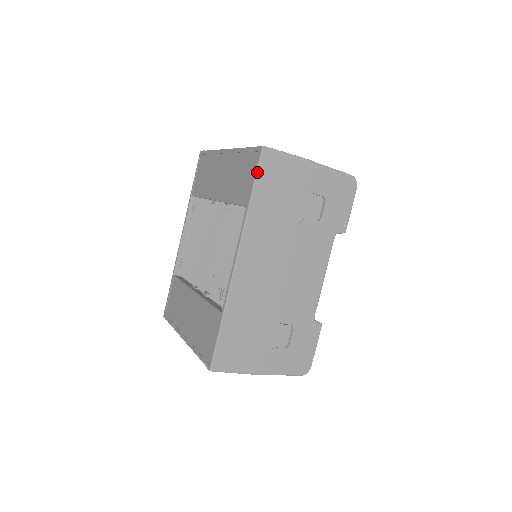
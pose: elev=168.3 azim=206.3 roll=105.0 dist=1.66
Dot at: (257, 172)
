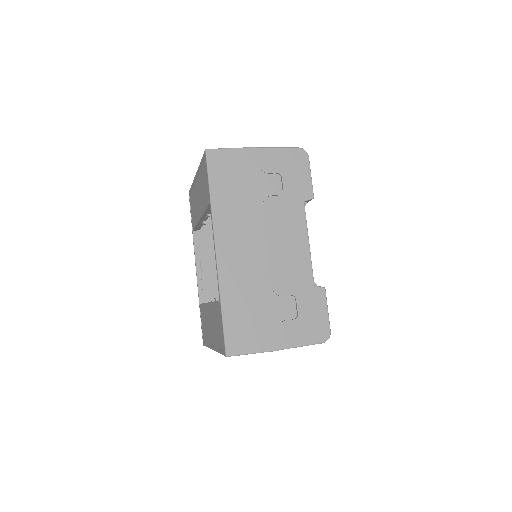
Dot at: (208, 171)
